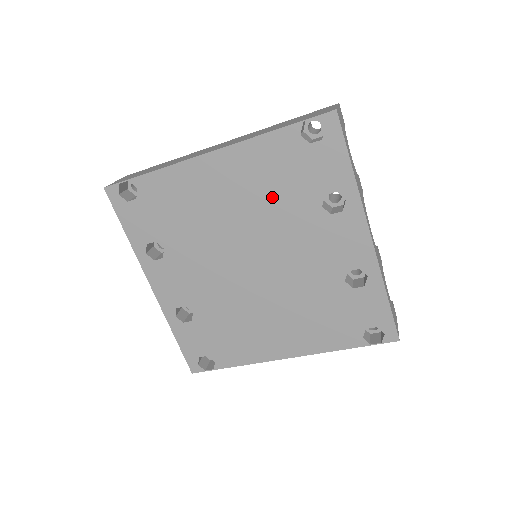
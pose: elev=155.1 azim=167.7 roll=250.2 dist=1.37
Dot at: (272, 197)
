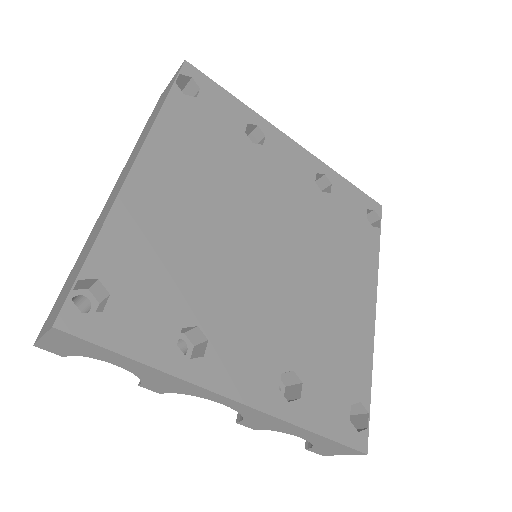
Dot at: (220, 165)
